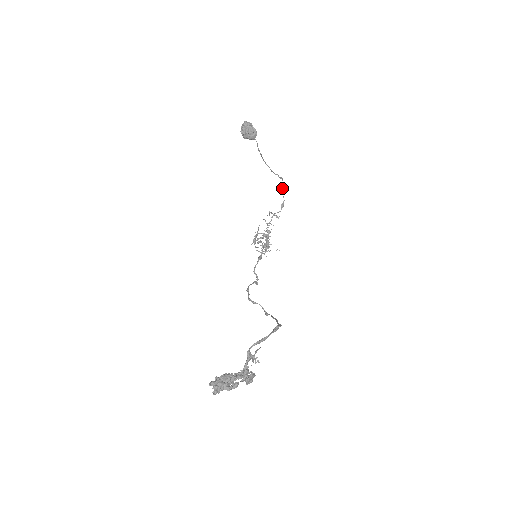
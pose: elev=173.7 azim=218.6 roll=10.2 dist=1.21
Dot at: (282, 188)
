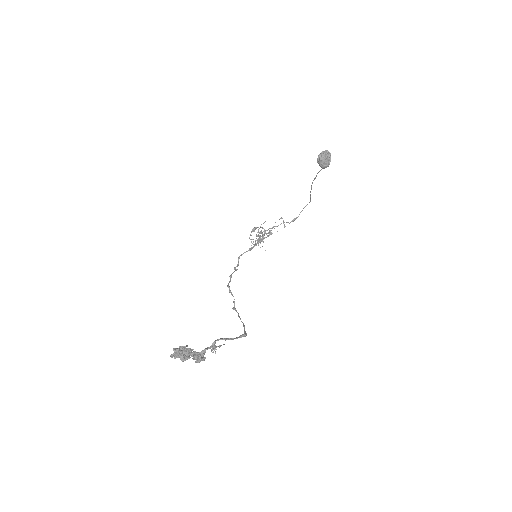
Dot at: occluded
